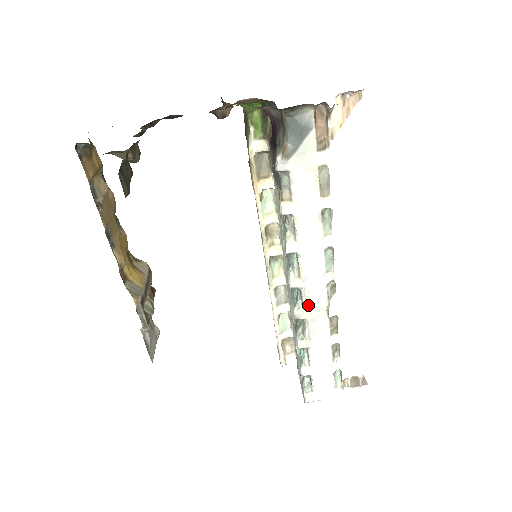
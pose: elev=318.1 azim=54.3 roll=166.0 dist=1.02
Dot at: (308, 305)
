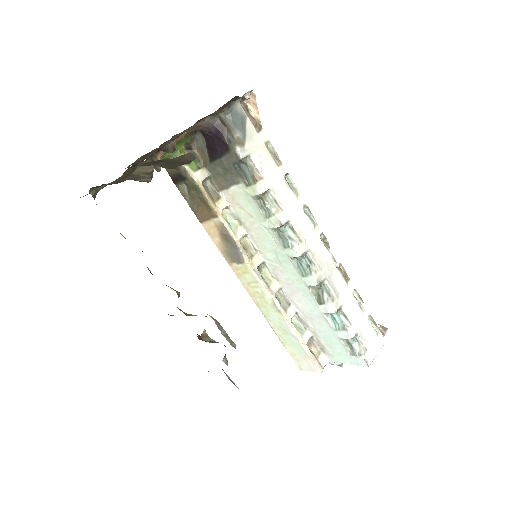
Dot at: (320, 264)
